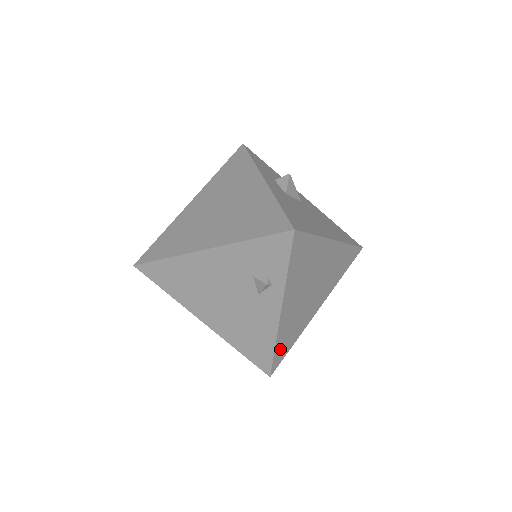
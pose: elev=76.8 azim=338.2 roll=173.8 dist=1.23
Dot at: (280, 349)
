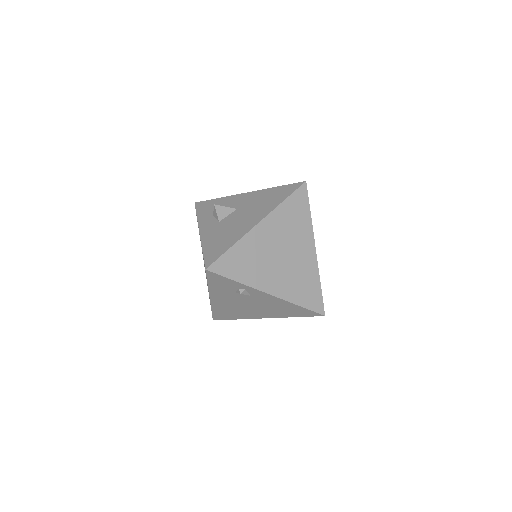
Dot at: (308, 300)
